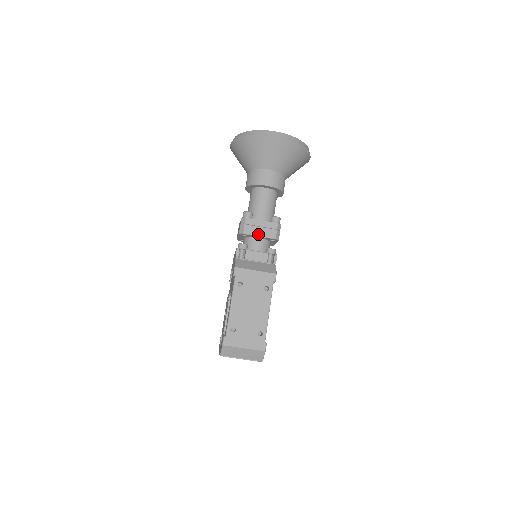
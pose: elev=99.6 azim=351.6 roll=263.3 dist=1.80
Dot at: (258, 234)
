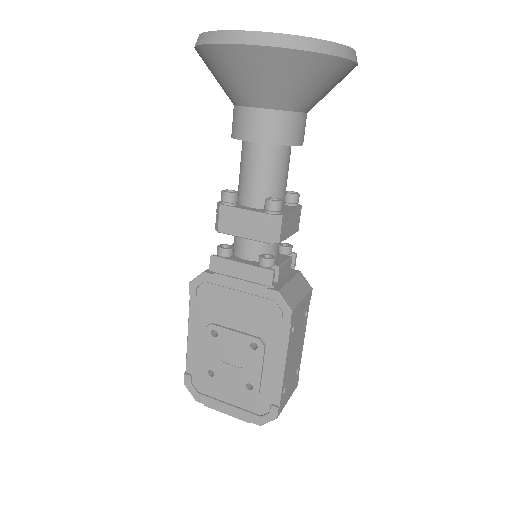
Dot at: (289, 235)
